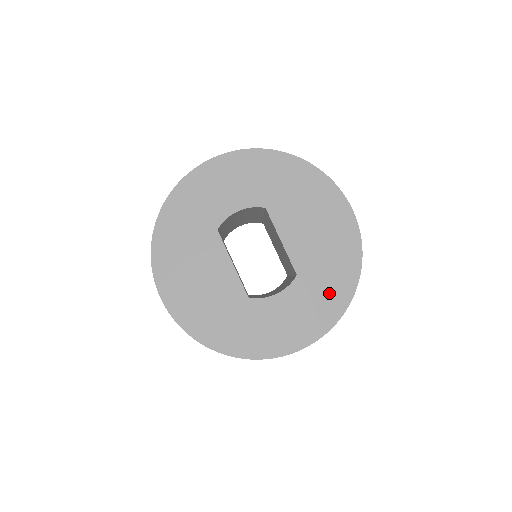
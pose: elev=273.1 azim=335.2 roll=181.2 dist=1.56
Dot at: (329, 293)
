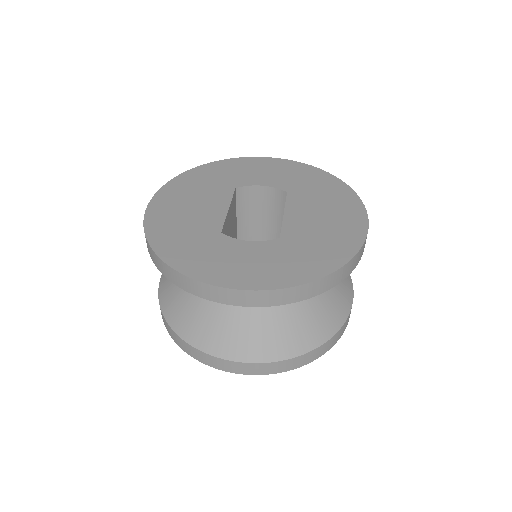
Dot at: (302, 262)
